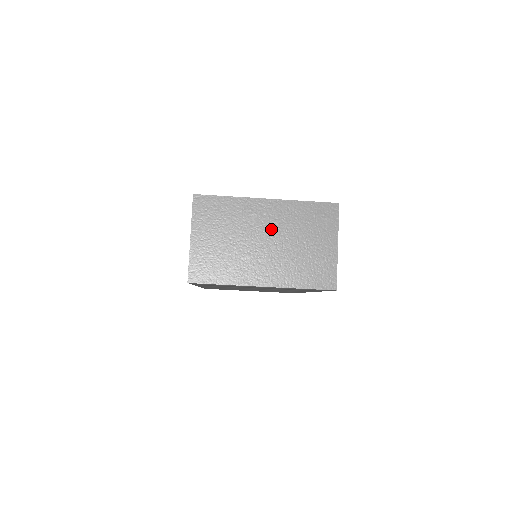
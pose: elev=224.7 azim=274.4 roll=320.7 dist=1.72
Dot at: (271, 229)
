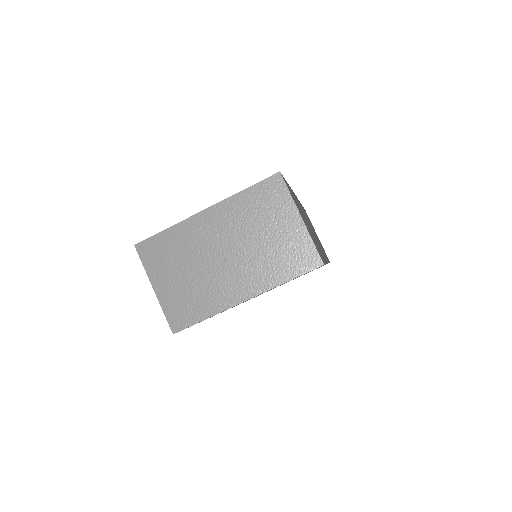
Dot at: (225, 238)
